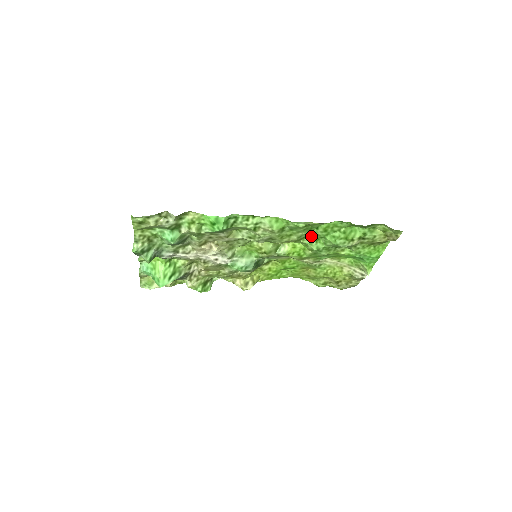
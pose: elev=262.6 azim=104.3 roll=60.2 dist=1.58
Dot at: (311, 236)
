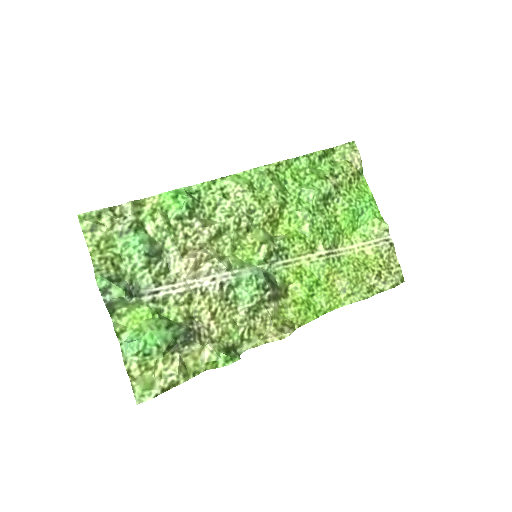
Dot at: (289, 199)
